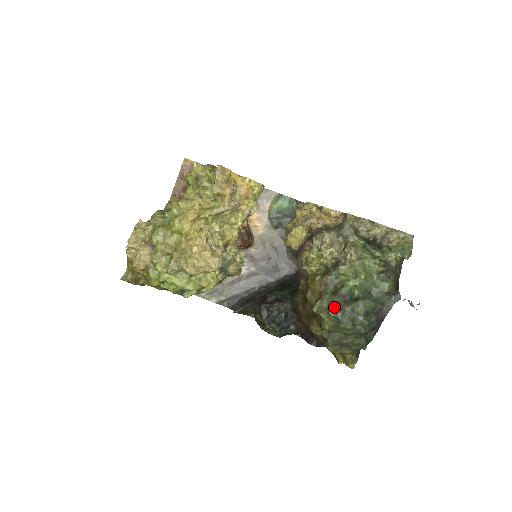
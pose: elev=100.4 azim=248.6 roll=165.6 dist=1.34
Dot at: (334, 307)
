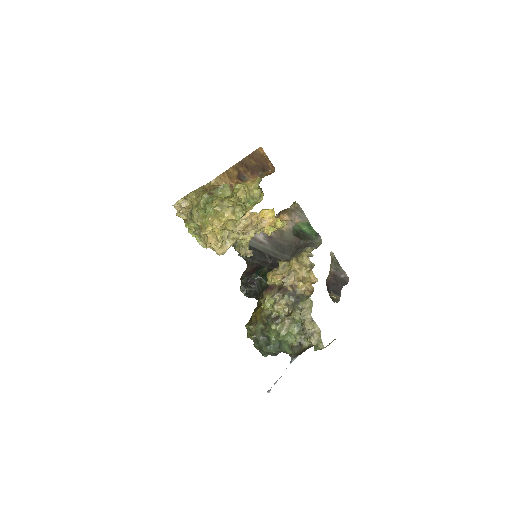
Dot at: (254, 337)
